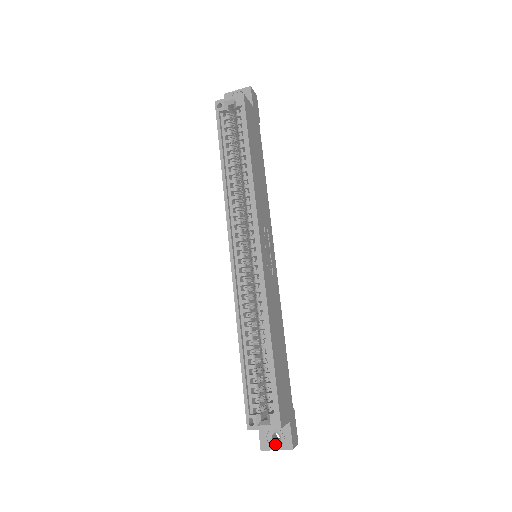
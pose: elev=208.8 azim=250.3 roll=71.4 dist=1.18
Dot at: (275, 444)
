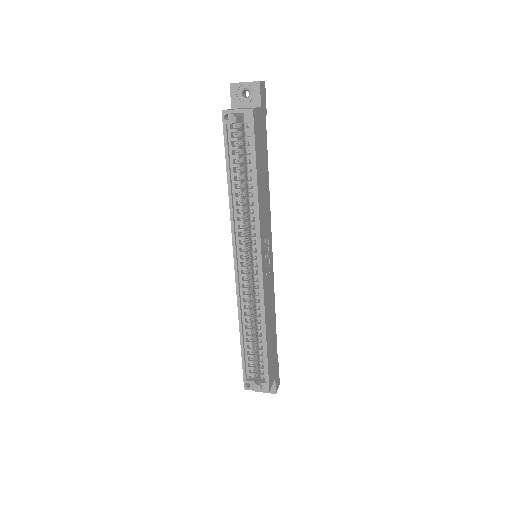
Dot at: occluded
